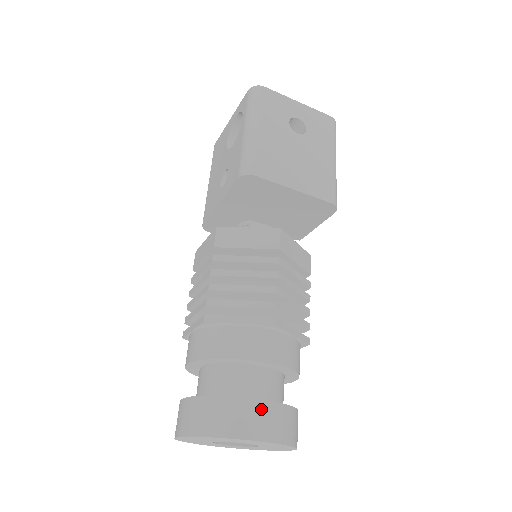
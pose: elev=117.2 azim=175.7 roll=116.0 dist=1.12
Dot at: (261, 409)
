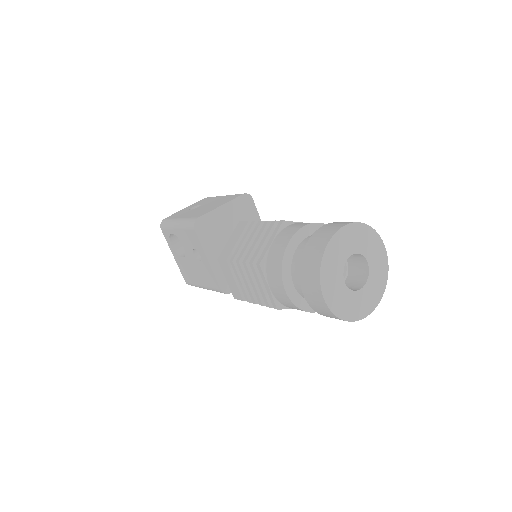
Dot at: (323, 229)
